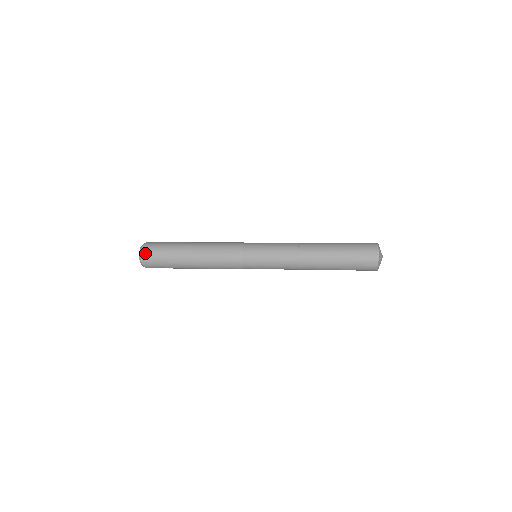
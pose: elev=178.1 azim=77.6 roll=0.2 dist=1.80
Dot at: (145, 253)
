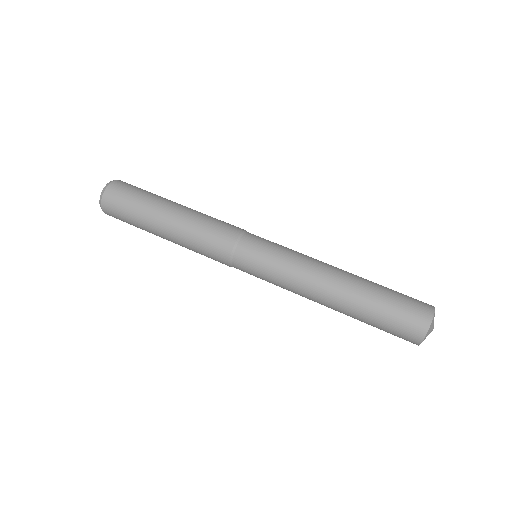
Dot at: occluded
